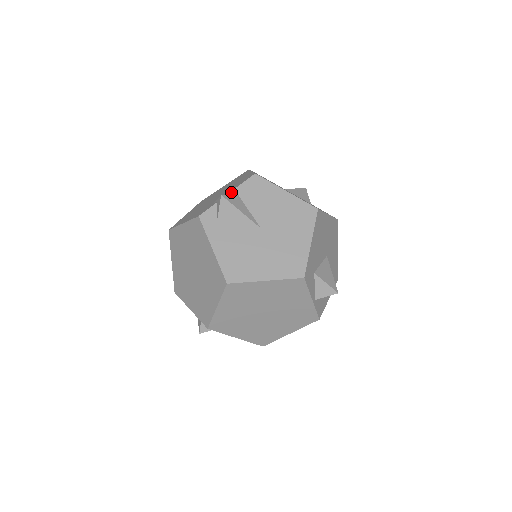
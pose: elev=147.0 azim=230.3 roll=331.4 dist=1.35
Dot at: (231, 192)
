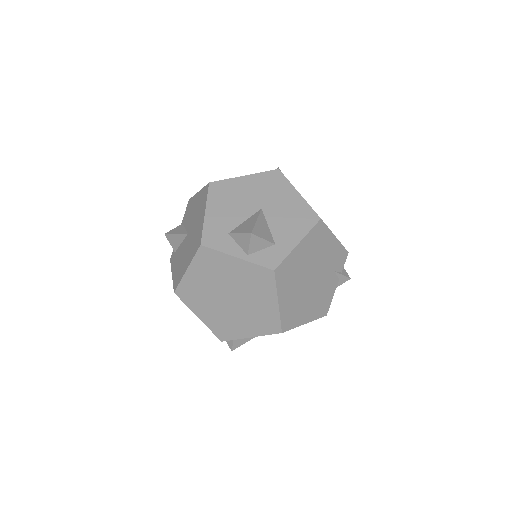
Dot at: occluded
